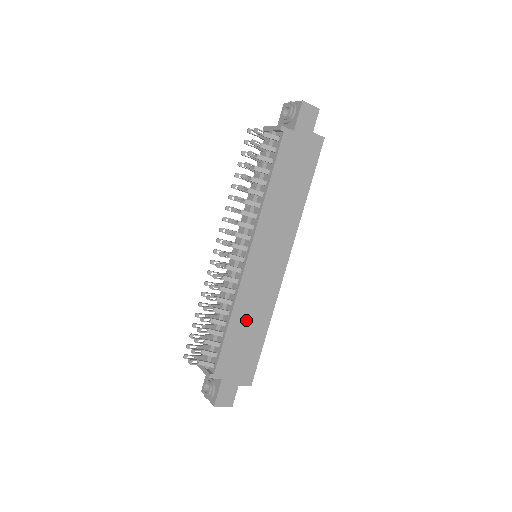
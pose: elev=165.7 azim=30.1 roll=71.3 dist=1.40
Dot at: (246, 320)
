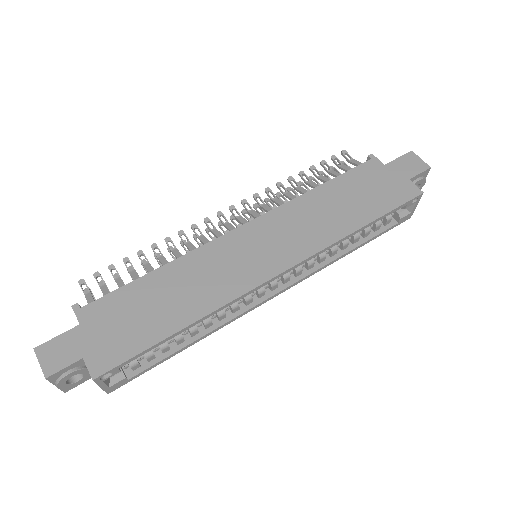
Dot at: (176, 287)
